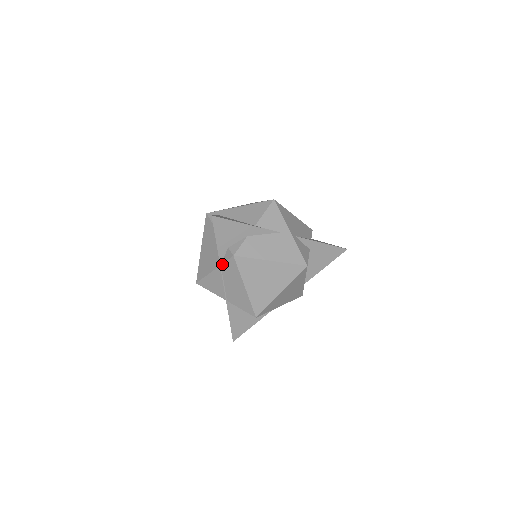
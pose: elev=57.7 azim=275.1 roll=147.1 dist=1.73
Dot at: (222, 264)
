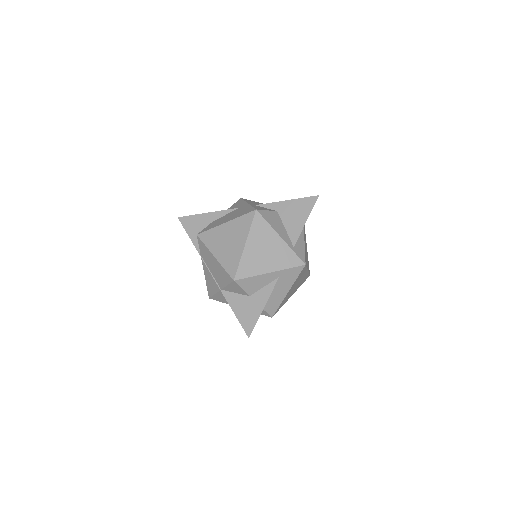
Dot at: (200, 253)
